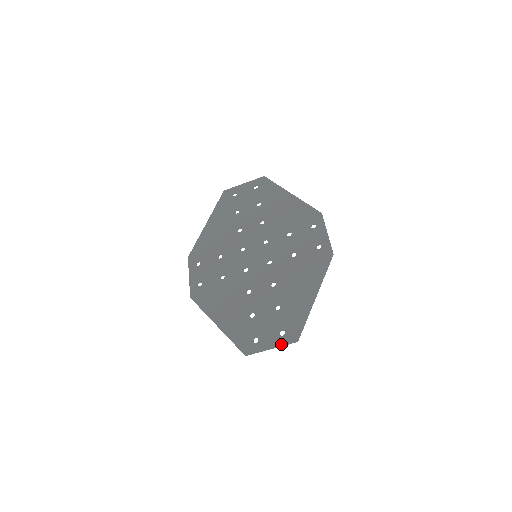
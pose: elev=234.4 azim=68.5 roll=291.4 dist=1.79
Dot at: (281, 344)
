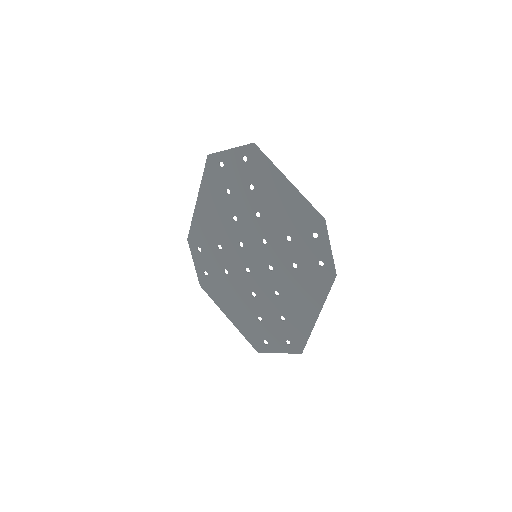
Dot at: (287, 352)
